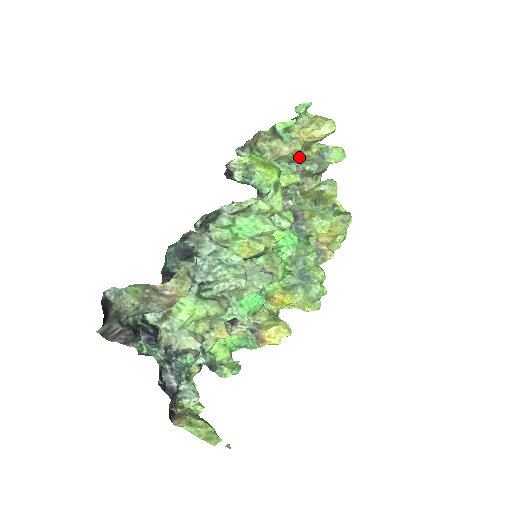
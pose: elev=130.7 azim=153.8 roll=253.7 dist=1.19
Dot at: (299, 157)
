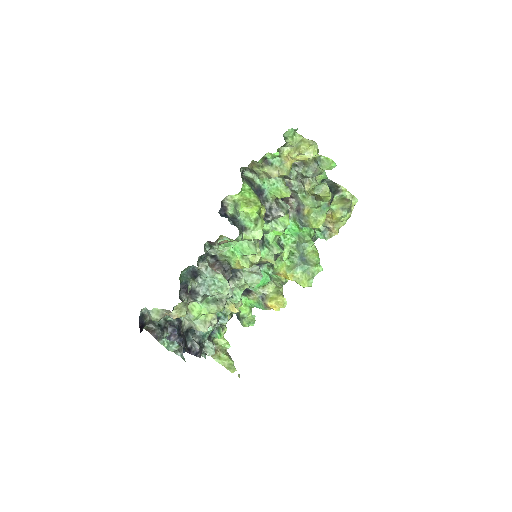
Dot at: occluded
